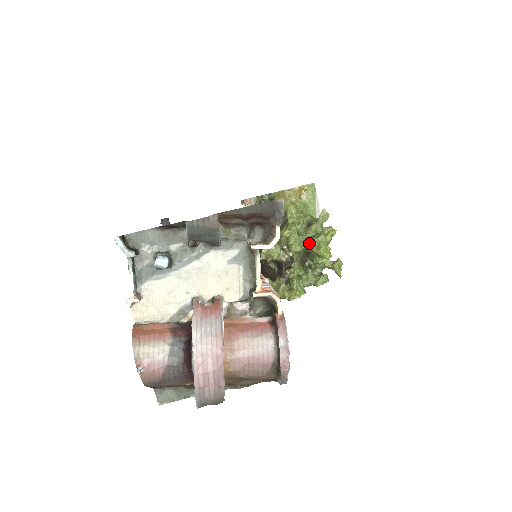
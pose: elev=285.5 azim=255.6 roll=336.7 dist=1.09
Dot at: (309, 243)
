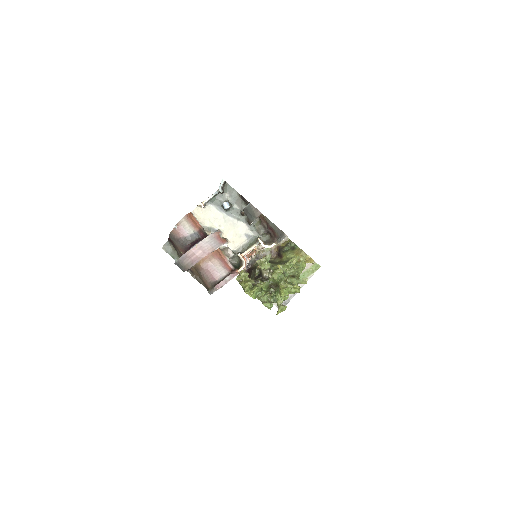
Dot at: (283, 282)
